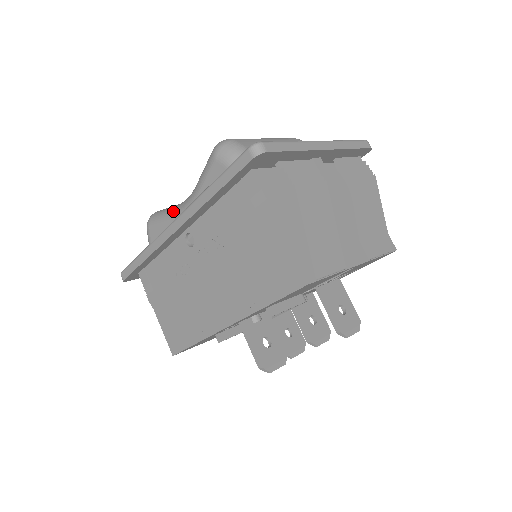
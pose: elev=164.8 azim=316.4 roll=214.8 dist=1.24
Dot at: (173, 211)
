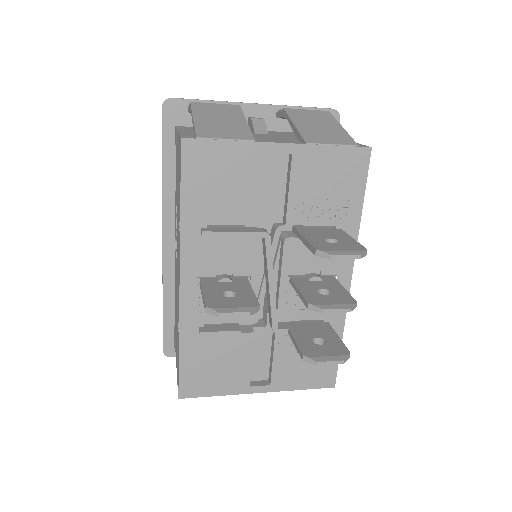
Dot at: occluded
